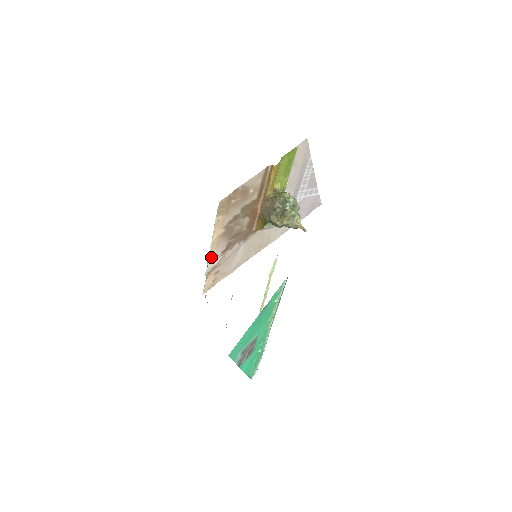
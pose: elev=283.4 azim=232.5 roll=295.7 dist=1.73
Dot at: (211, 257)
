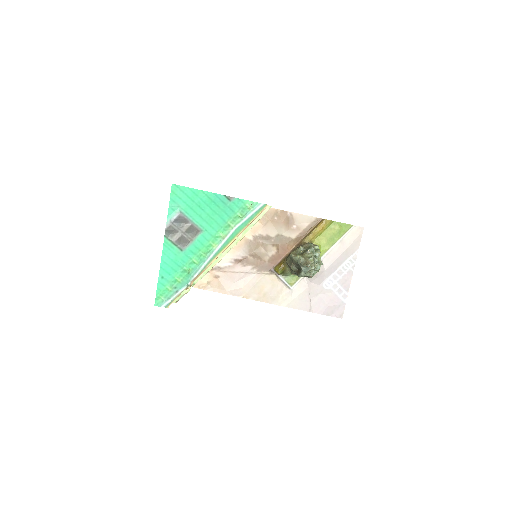
Dot at: occluded
